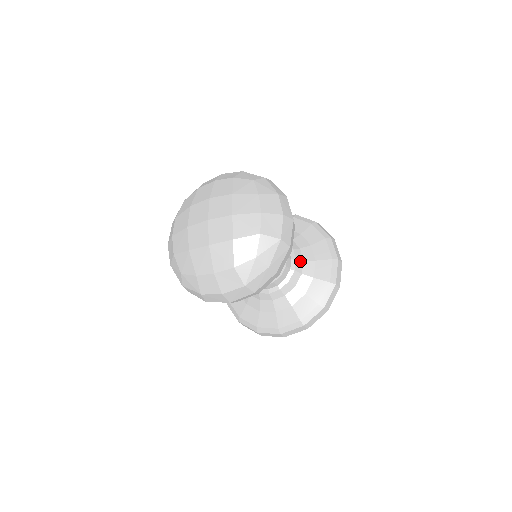
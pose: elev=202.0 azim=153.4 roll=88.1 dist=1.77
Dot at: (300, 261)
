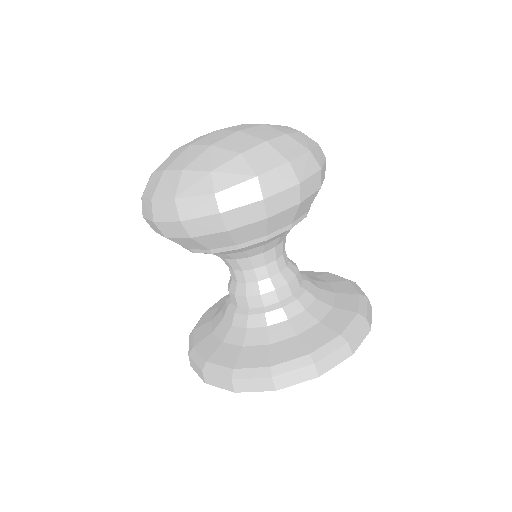
Dot at: occluded
